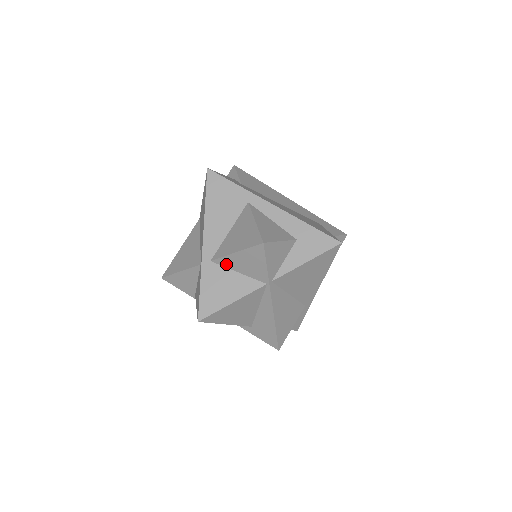
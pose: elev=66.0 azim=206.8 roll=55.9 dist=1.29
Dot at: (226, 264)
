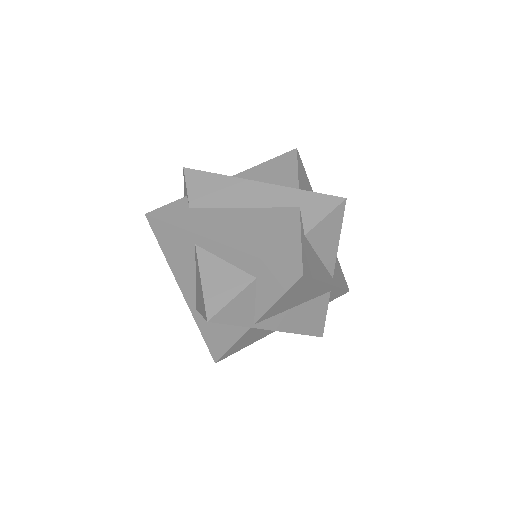
Dot at: occluded
